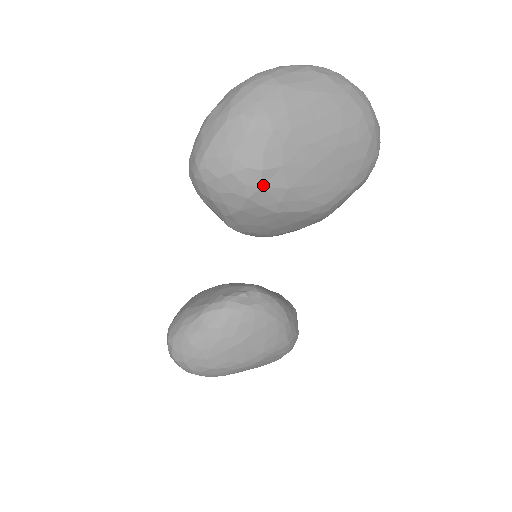
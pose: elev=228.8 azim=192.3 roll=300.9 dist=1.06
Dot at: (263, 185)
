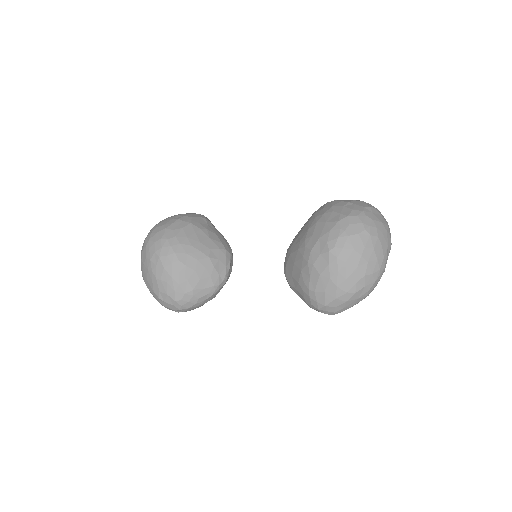
Dot at: occluded
